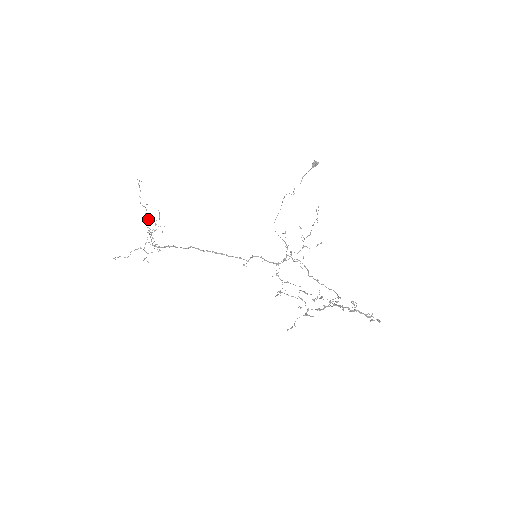
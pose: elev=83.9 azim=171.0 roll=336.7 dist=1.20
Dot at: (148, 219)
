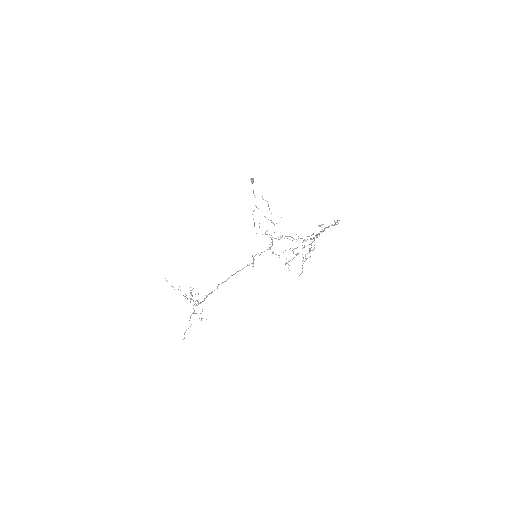
Dot at: (186, 295)
